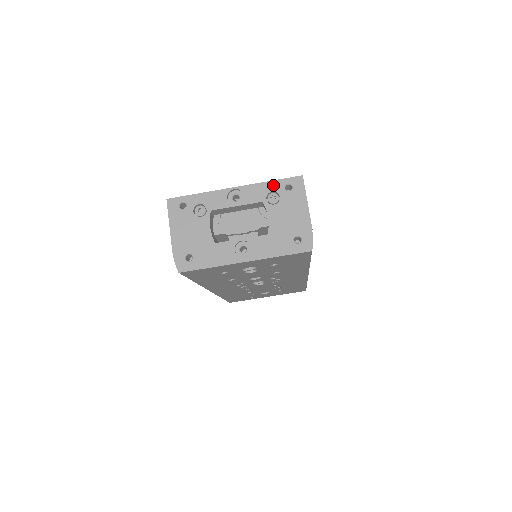
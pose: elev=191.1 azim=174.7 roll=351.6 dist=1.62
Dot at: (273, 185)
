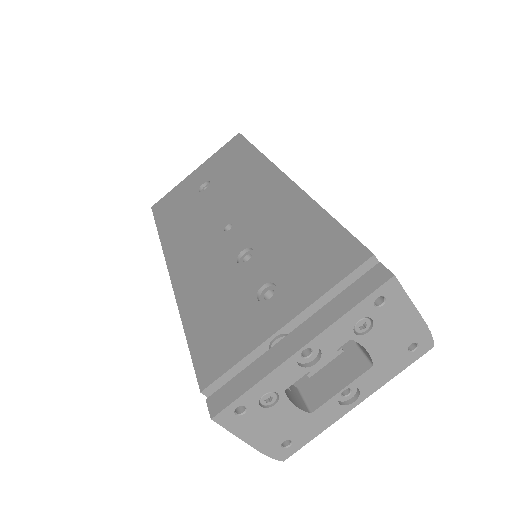
Dot at: (357, 313)
